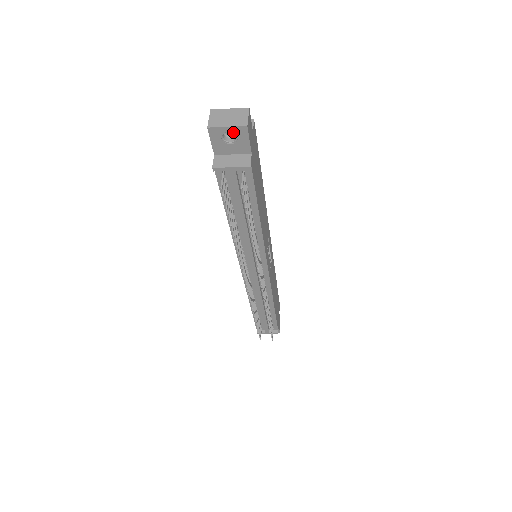
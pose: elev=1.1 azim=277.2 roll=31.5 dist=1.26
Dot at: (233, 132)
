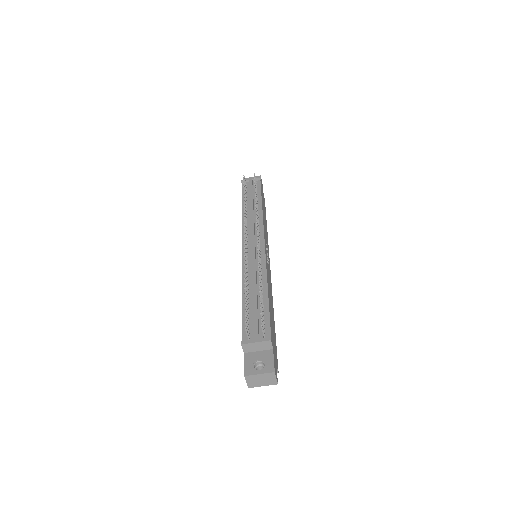
Dot at: occluded
